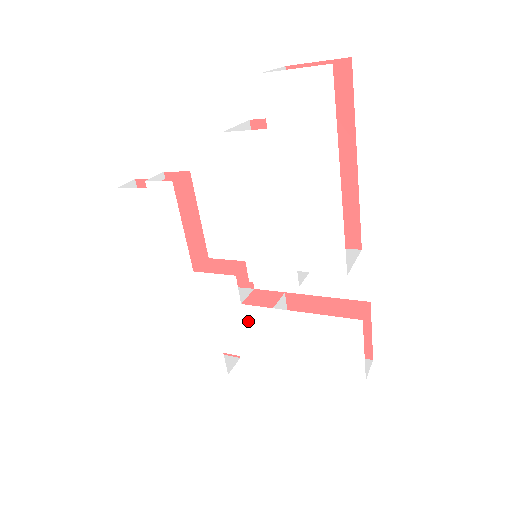
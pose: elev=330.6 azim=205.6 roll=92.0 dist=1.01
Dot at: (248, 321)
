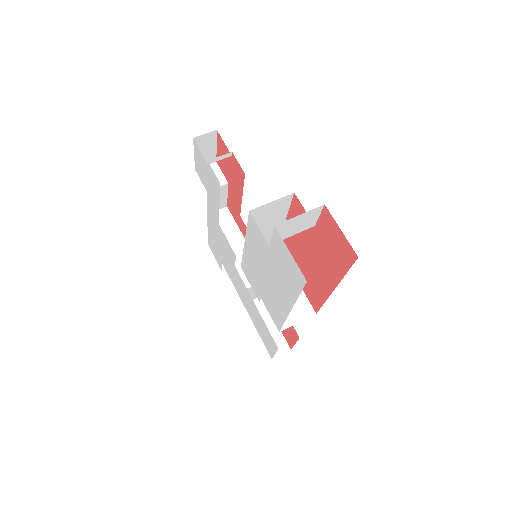
Dot at: (236, 274)
